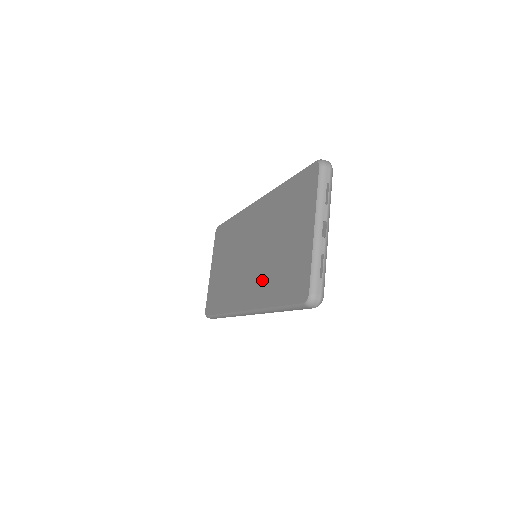
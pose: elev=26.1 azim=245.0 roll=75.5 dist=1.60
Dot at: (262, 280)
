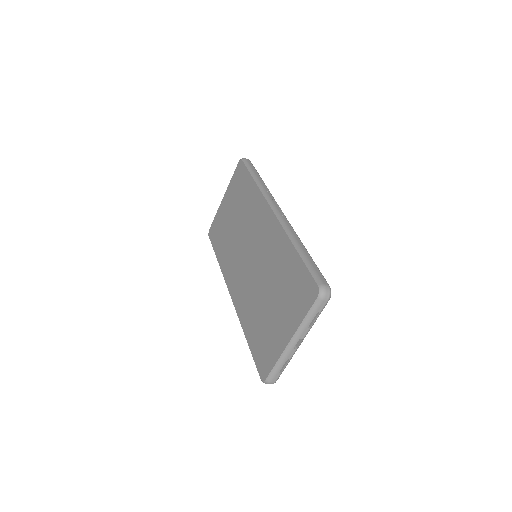
Dot at: (248, 300)
